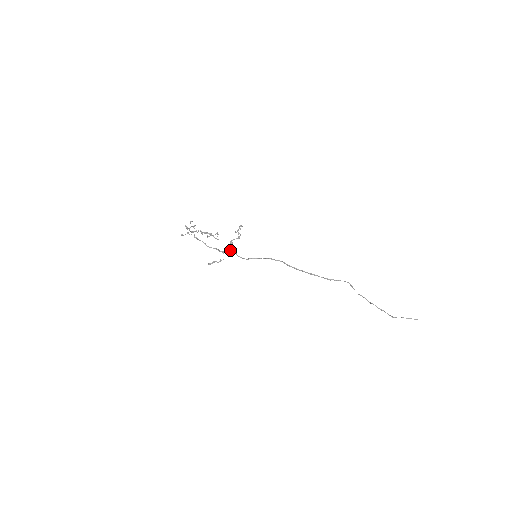
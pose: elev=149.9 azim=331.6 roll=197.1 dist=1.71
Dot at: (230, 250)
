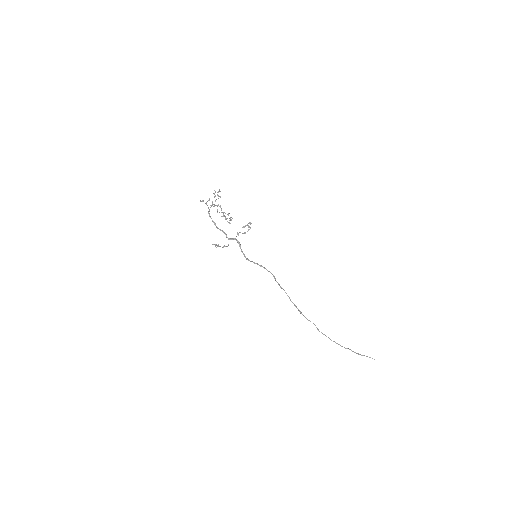
Dot at: occluded
